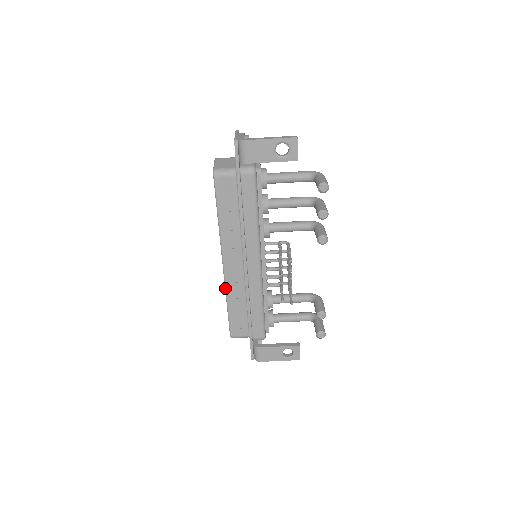
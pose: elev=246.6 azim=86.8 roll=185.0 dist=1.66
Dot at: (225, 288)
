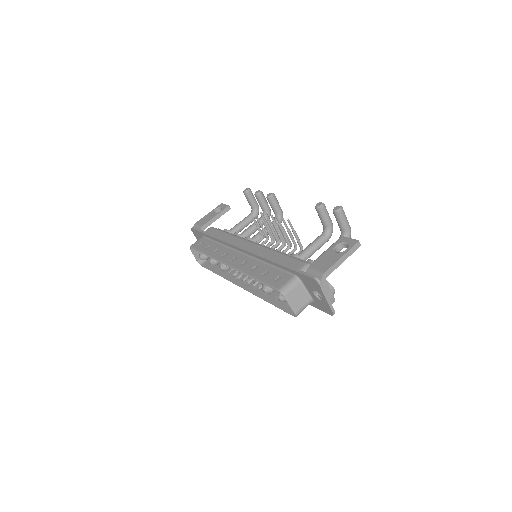
Dot at: occluded
